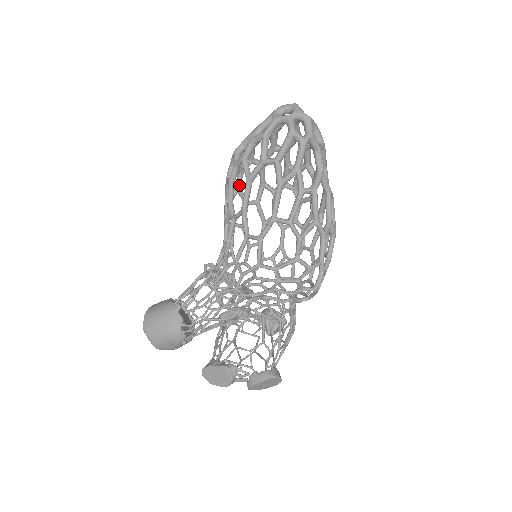
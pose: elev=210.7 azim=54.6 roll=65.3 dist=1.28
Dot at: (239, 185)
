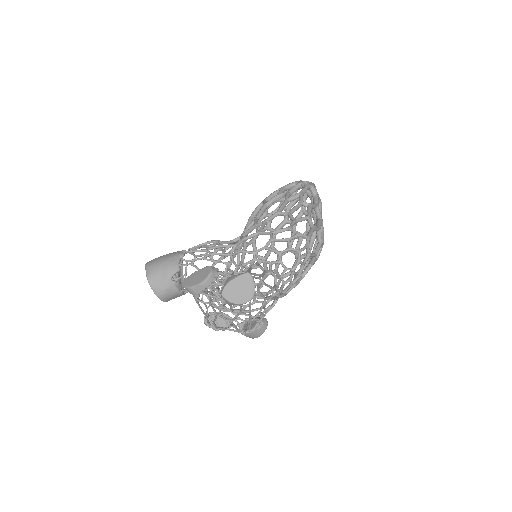
Dot at: (255, 239)
